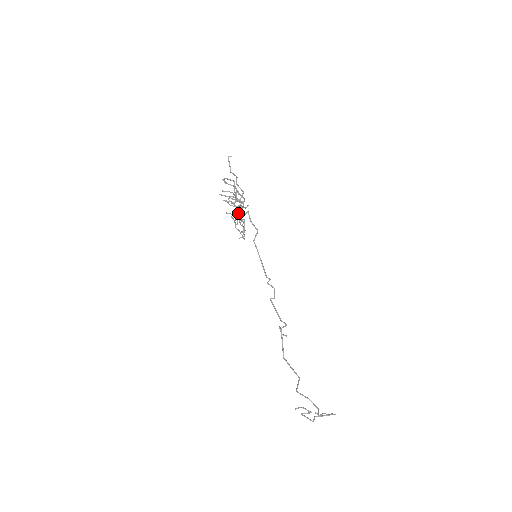
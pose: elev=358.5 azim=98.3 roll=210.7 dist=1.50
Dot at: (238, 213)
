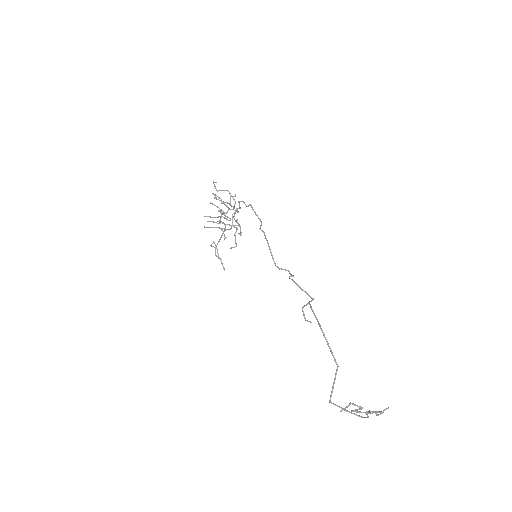
Dot at: (234, 215)
